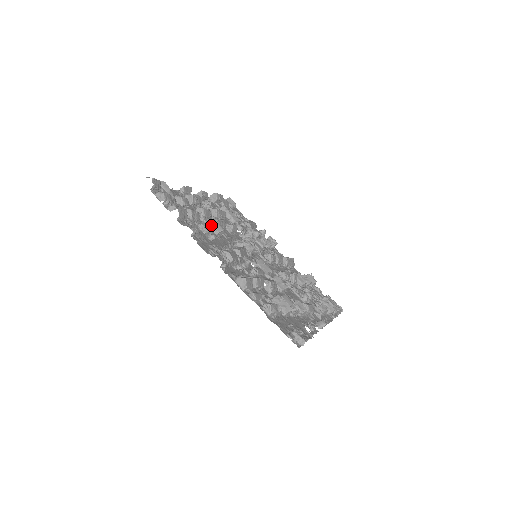
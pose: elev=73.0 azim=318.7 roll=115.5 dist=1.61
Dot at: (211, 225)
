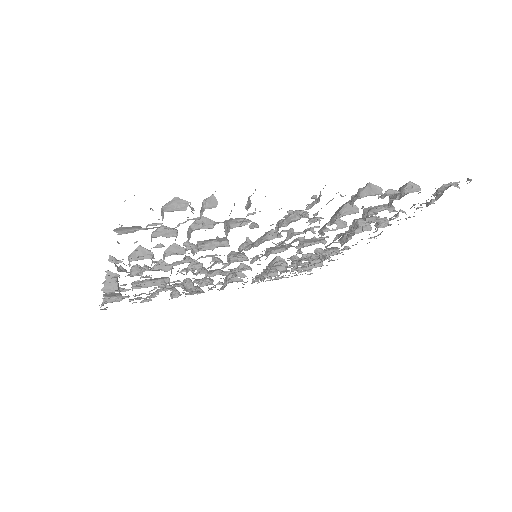
Dot at: (210, 245)
